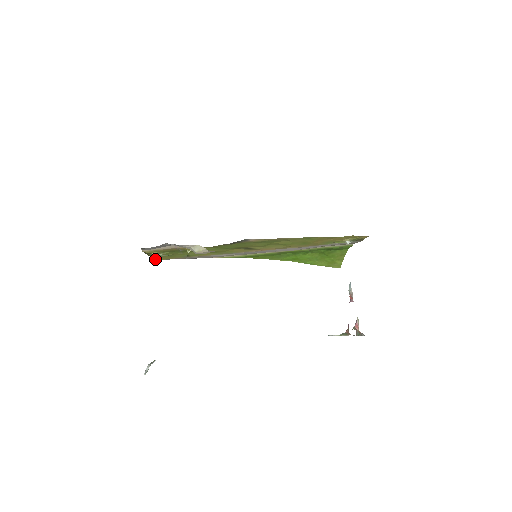
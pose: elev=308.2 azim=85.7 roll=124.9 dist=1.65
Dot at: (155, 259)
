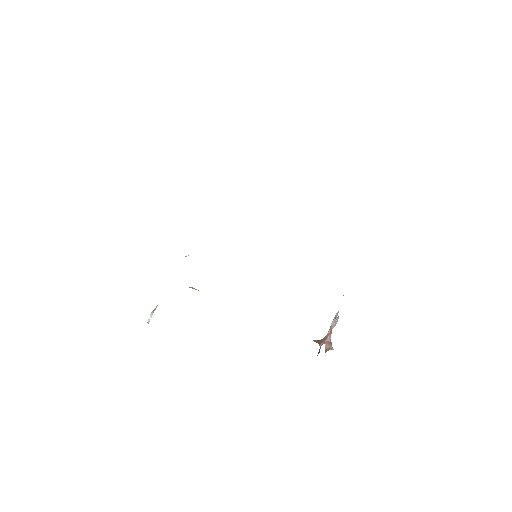
Dot at: occluded
